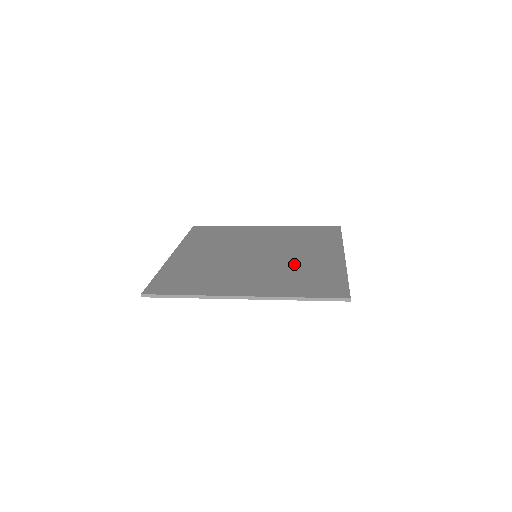
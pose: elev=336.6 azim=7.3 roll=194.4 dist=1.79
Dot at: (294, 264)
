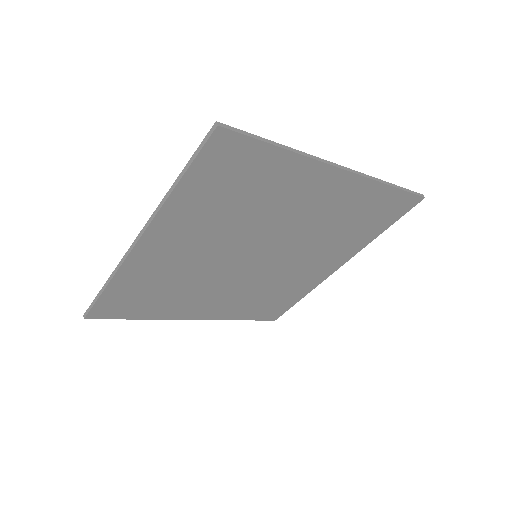
Dot at: occluded
